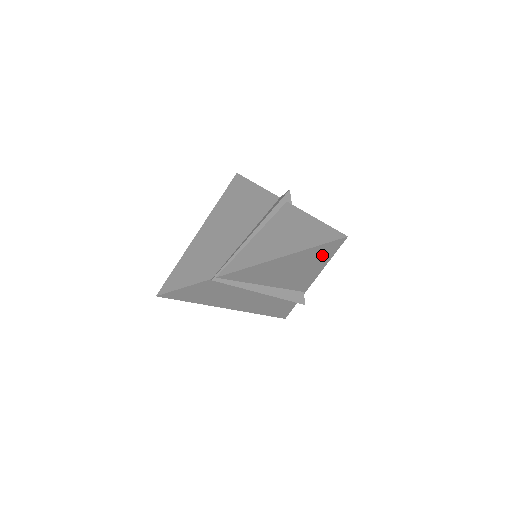
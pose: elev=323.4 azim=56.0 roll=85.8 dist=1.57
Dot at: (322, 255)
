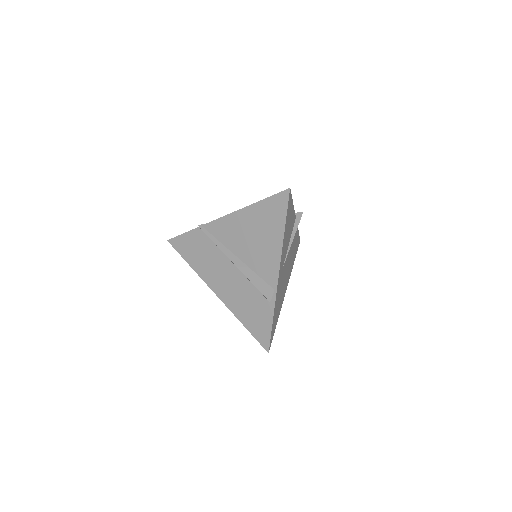
Dot at: (276, 216)
